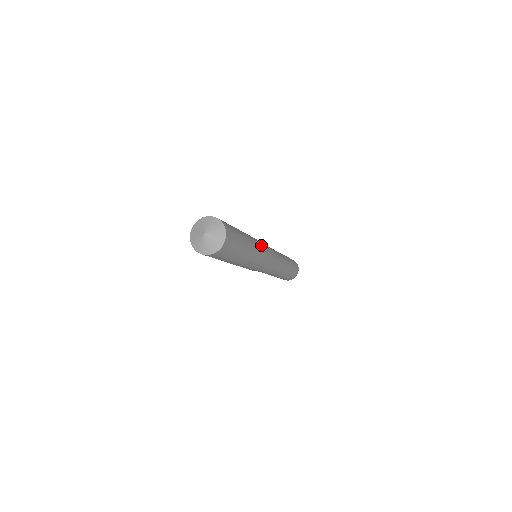
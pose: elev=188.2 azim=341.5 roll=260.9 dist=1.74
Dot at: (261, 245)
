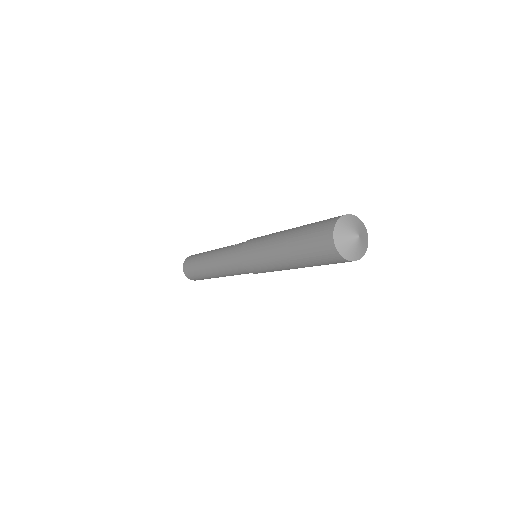
Dot at: occluded
